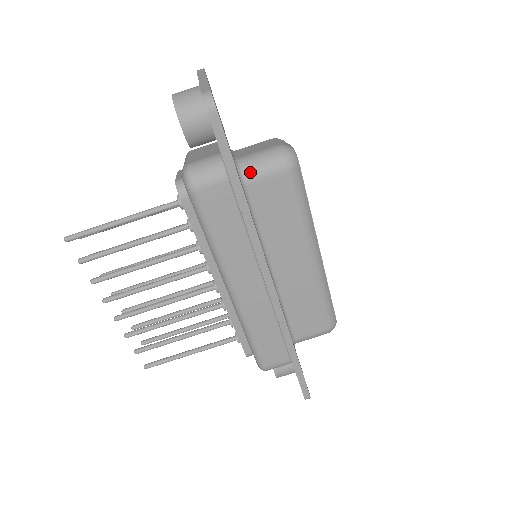
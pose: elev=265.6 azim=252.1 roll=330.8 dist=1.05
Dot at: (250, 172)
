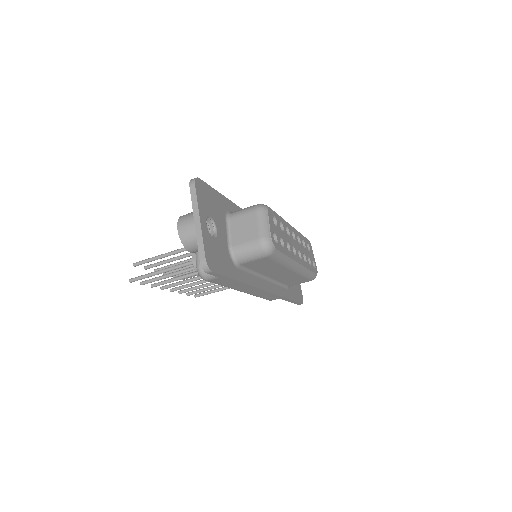
Dot at: (242, 260)
